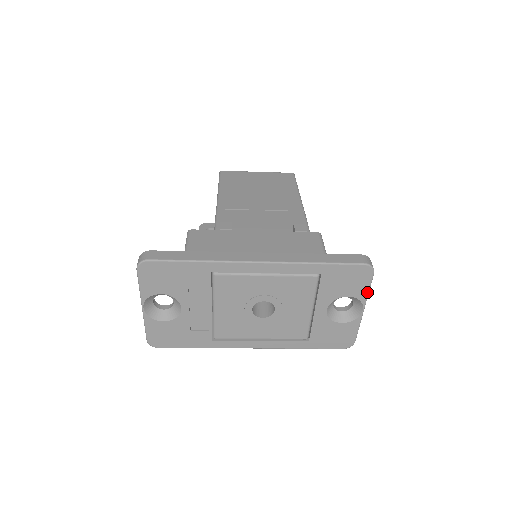
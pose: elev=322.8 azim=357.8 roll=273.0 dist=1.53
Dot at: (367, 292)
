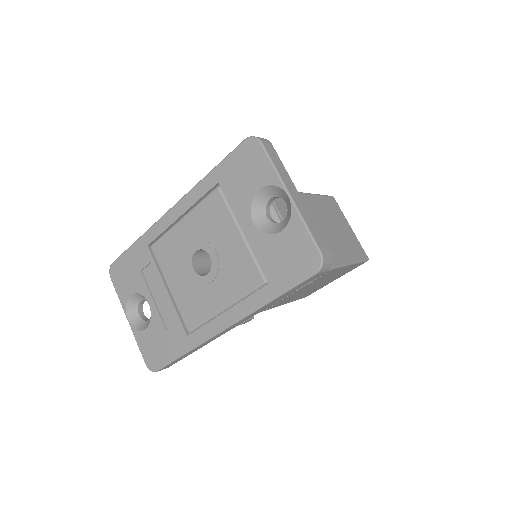
Dot at: (273, 169)
